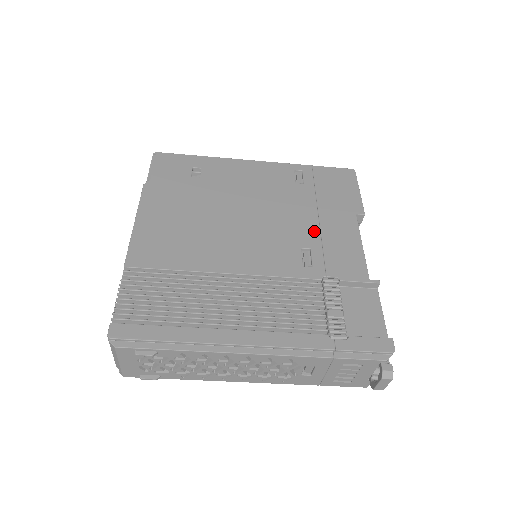
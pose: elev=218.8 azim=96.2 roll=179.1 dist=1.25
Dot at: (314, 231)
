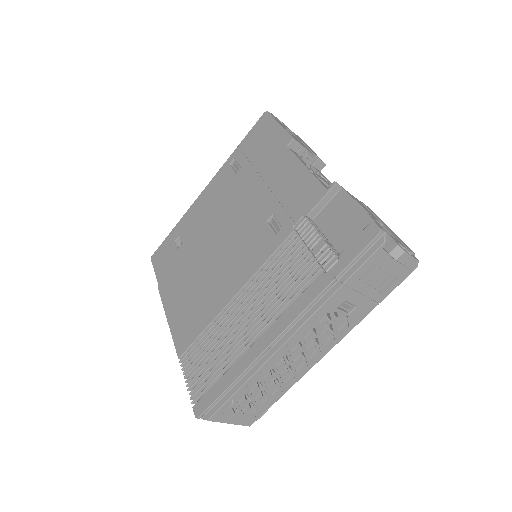
Dot at: (267, 197)
